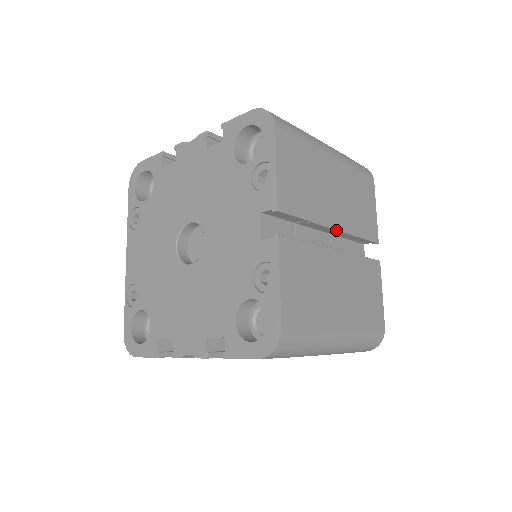
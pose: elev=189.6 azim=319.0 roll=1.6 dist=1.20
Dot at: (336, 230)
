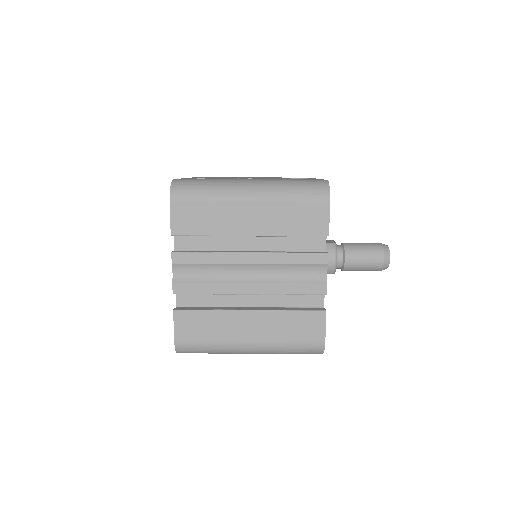
Dot at: occluded
